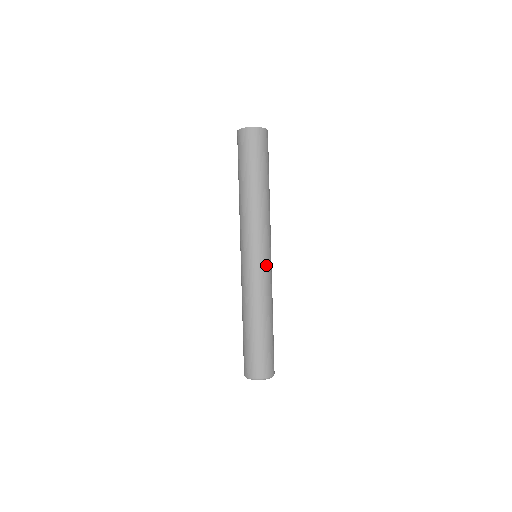
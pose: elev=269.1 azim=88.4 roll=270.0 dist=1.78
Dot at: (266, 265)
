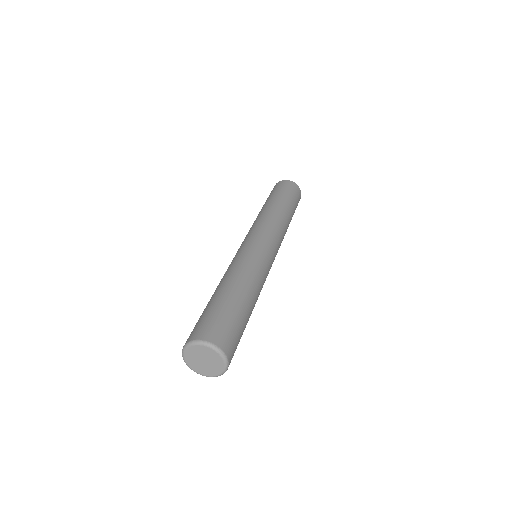
Dot at: (265, 252)
